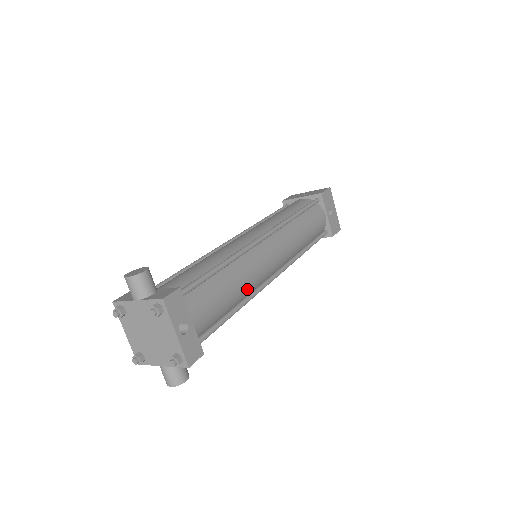
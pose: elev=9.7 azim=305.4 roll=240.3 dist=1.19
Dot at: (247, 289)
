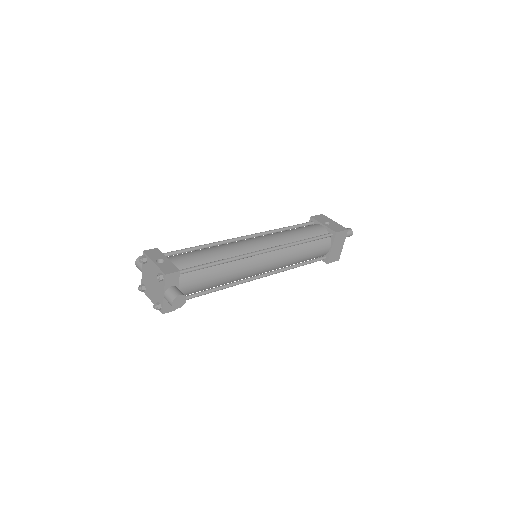
Dot at: (228, 254)
